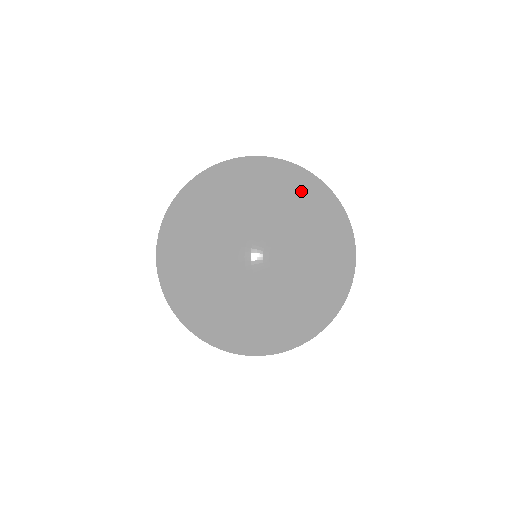
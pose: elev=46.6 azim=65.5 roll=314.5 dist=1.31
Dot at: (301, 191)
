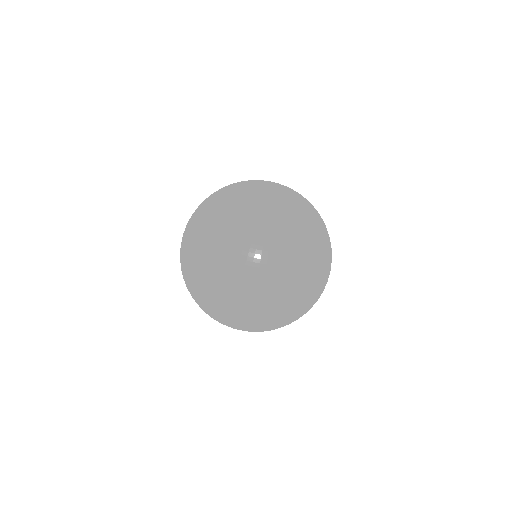
Dot at: occluded
